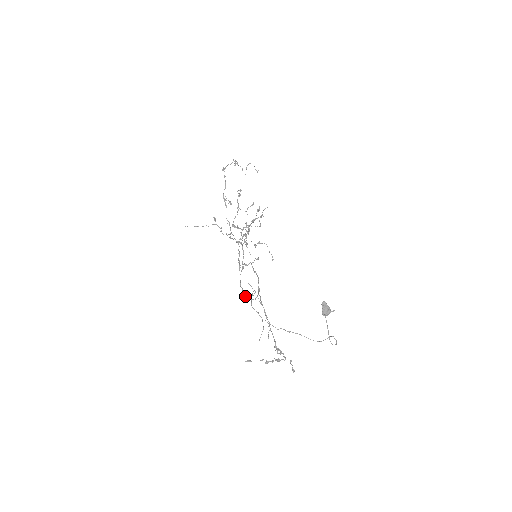
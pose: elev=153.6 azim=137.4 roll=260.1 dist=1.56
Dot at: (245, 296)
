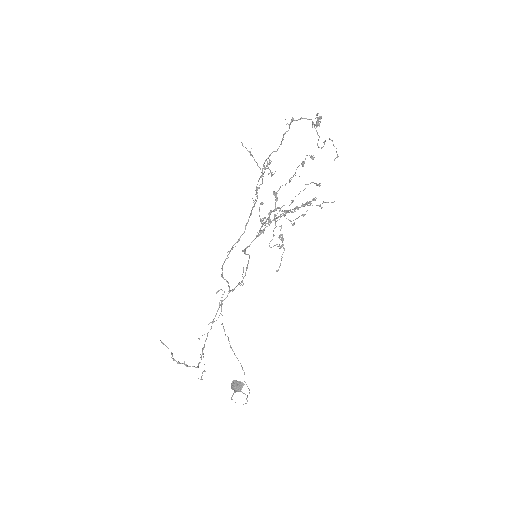
Dot at: occluded
